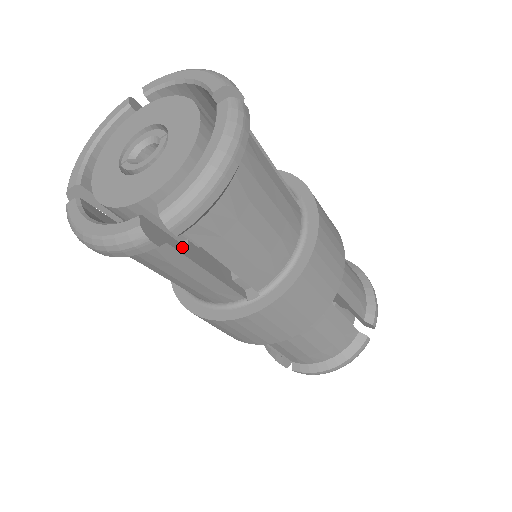
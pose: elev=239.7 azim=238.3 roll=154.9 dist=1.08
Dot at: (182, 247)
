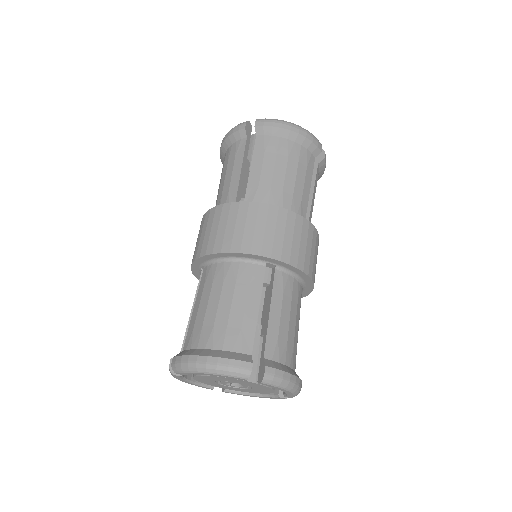
Dot at: occluded
